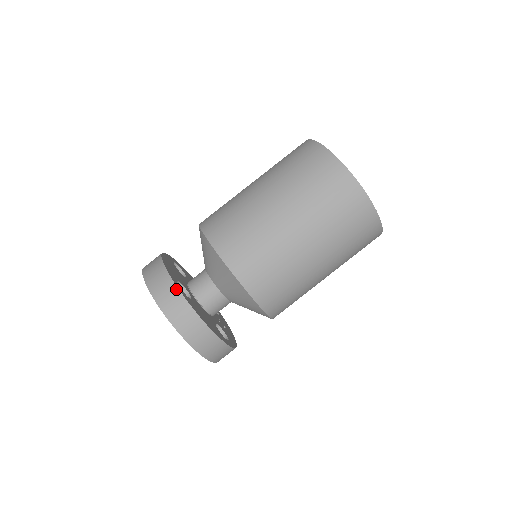
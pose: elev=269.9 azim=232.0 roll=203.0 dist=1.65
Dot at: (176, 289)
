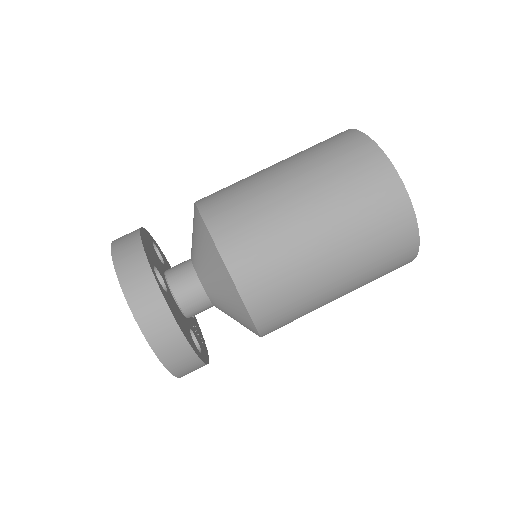
Dot at: (151, 275)
